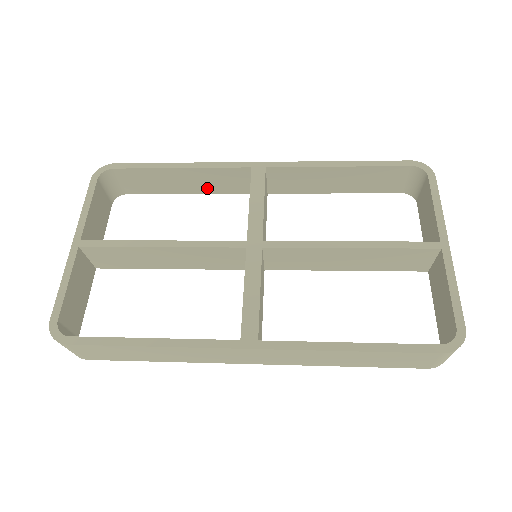
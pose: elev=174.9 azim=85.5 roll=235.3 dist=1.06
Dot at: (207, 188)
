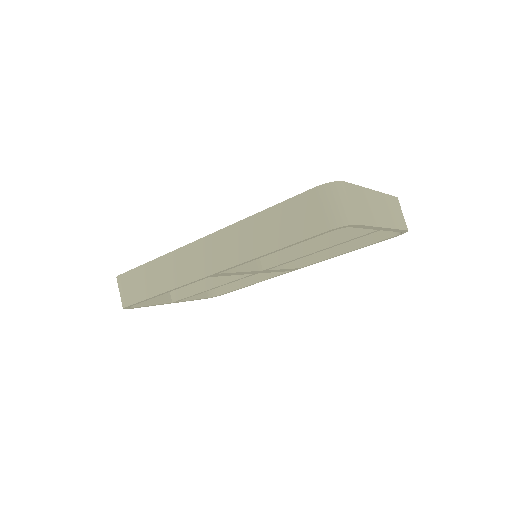
Dot at: (263, 274)
